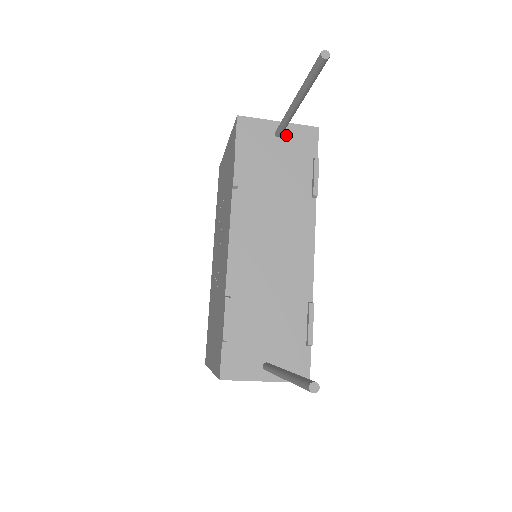
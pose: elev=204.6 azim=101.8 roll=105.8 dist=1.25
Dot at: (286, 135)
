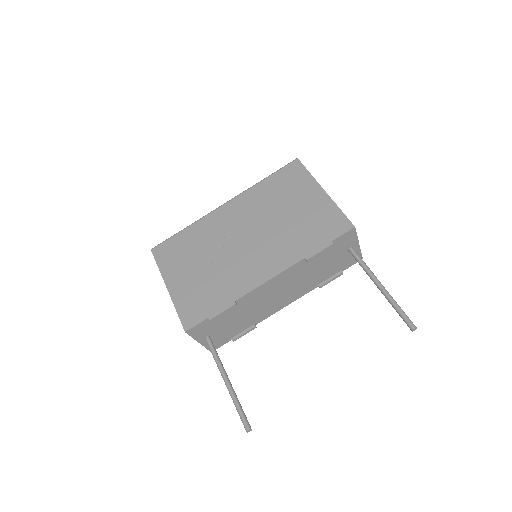
Dot at: occluded
